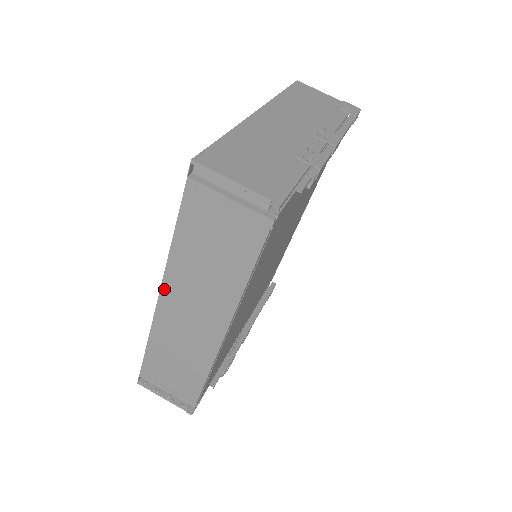
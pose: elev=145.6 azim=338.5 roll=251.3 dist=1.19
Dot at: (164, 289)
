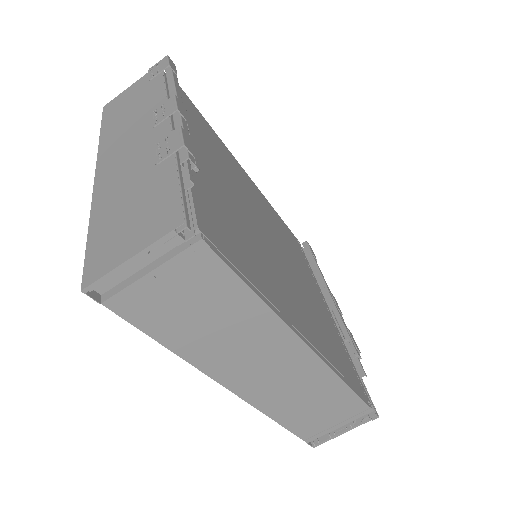
Dot at: (224, 382)
